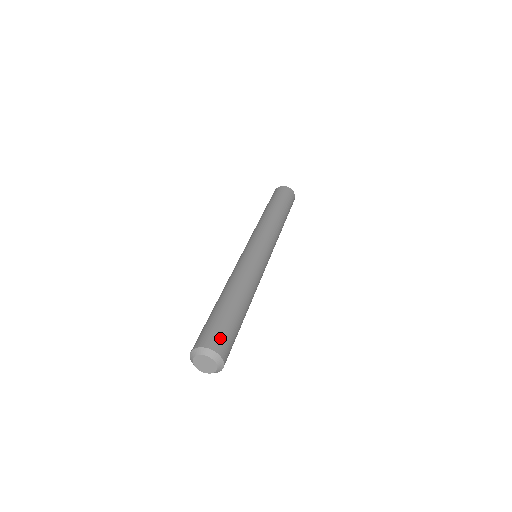
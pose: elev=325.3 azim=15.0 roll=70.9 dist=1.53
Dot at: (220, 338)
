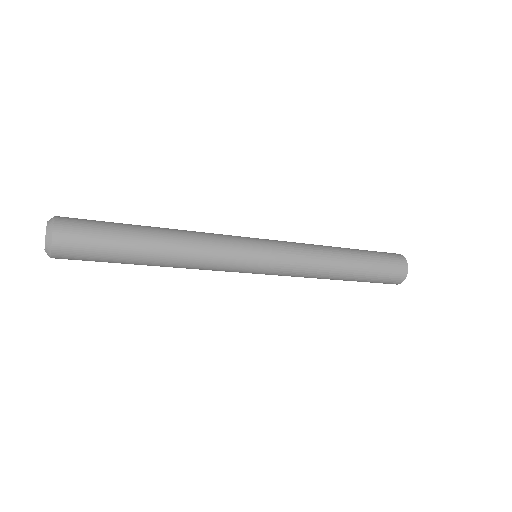
Dot at: occluded
